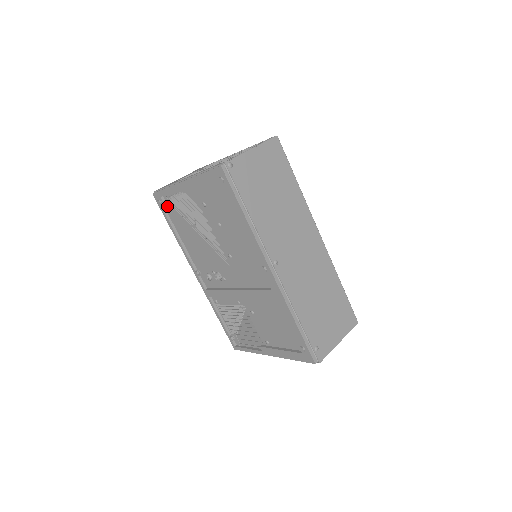
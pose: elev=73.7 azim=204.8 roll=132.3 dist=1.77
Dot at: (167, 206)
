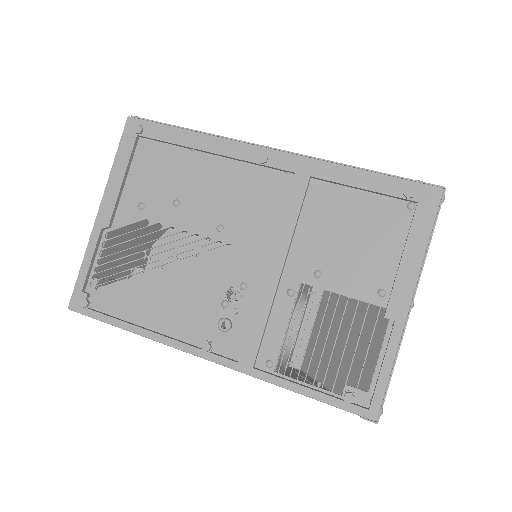
Dot at: (98, 300)
